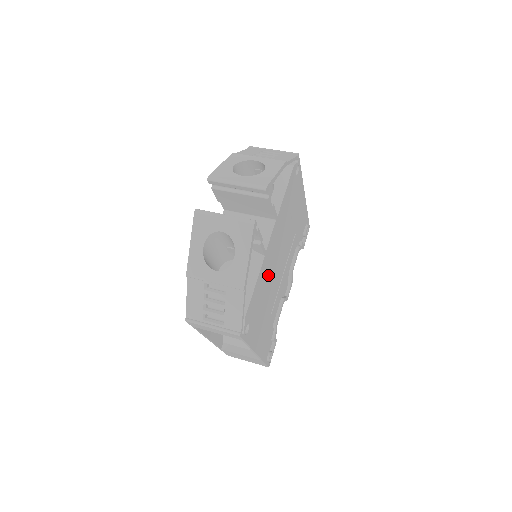
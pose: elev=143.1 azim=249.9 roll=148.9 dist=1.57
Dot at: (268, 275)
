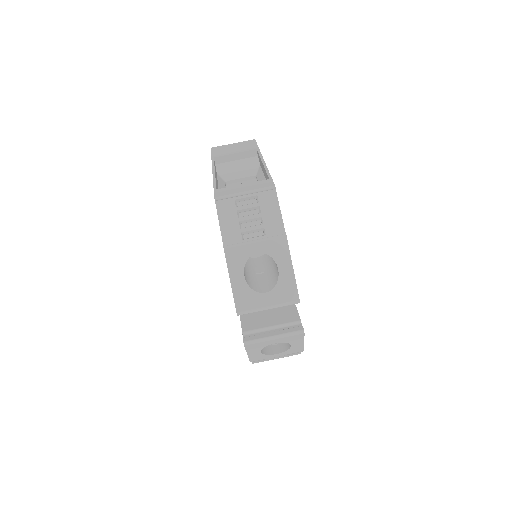
Dot at: occluded
